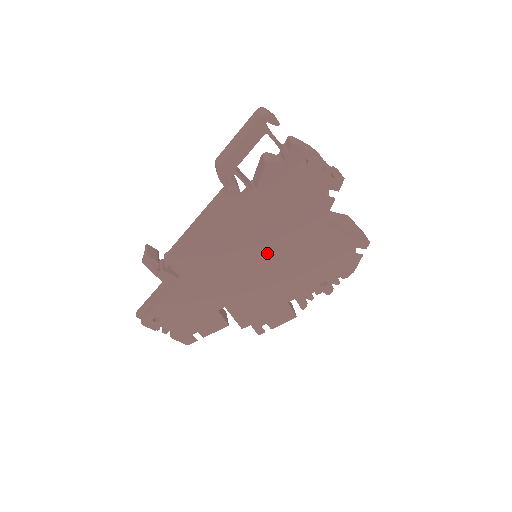
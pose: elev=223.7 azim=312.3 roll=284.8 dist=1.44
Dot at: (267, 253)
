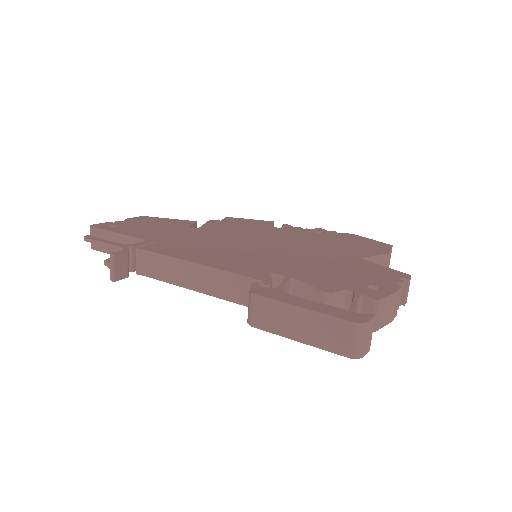
Dot at: occluded
